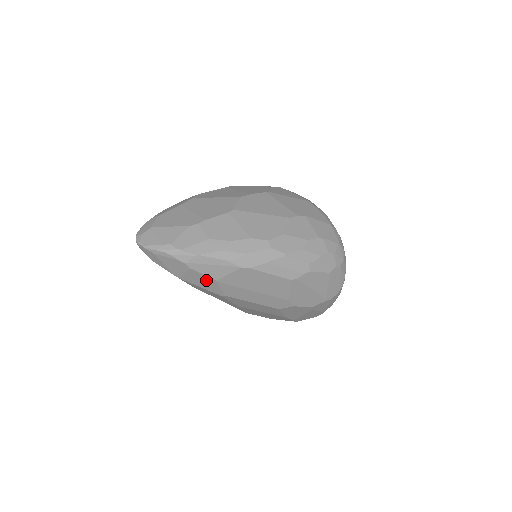
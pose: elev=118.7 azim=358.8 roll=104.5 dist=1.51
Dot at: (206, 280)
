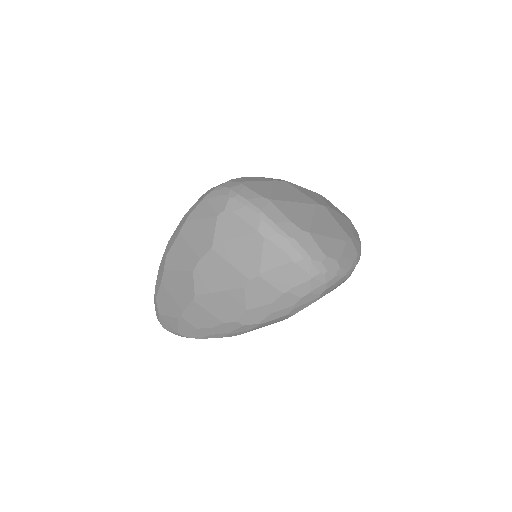
Dot at: occluded
